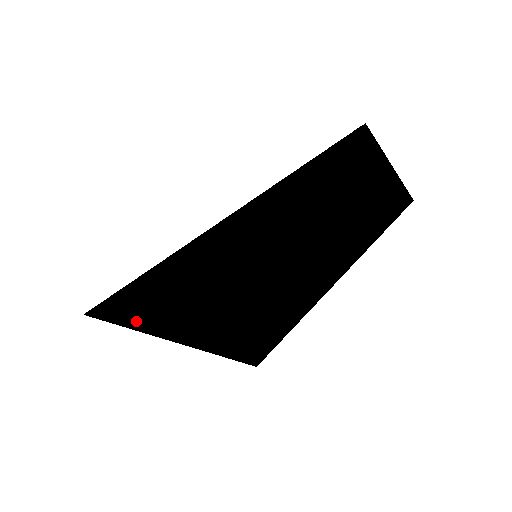
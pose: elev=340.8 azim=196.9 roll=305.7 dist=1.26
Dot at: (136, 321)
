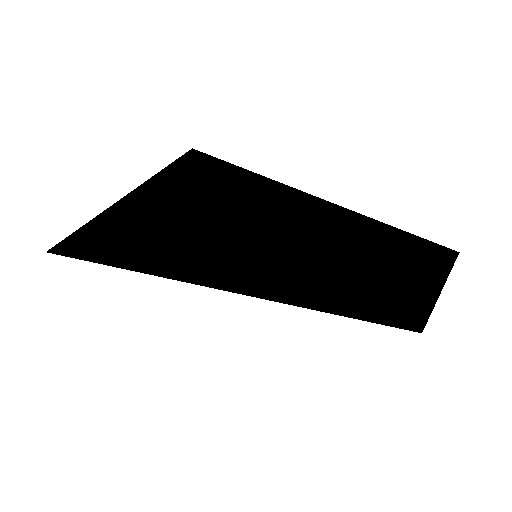
Dot at: occluded
